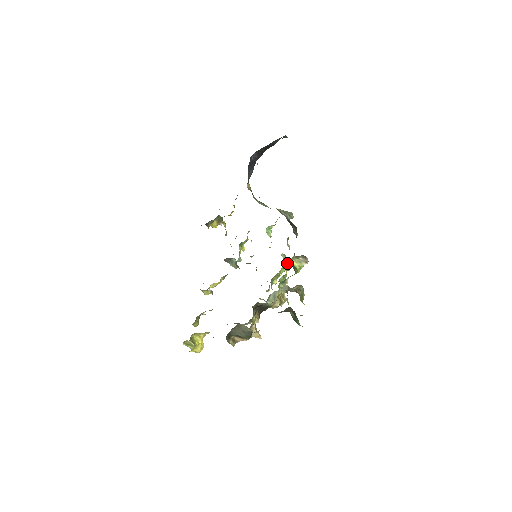
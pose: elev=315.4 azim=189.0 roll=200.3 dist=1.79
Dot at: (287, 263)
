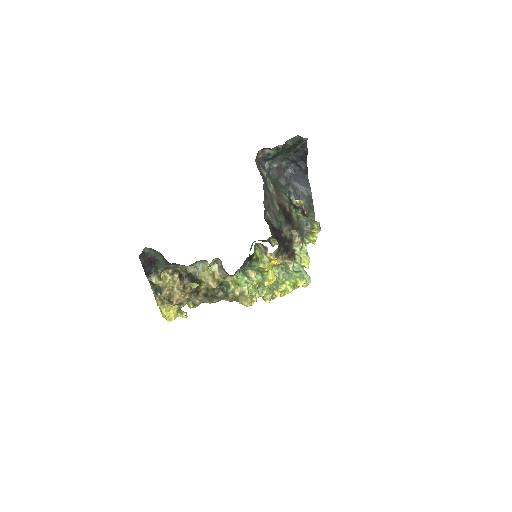
Dot at: (297, 276)
